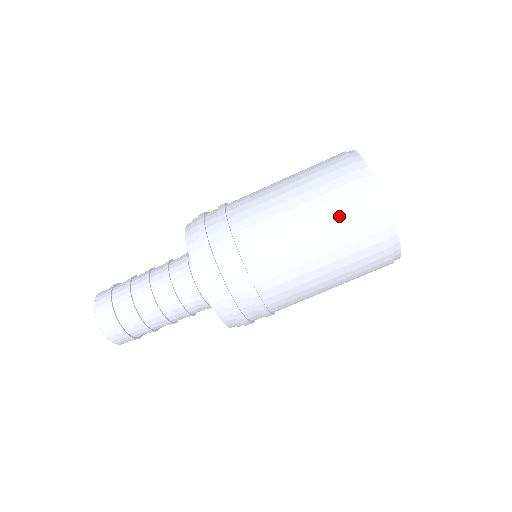
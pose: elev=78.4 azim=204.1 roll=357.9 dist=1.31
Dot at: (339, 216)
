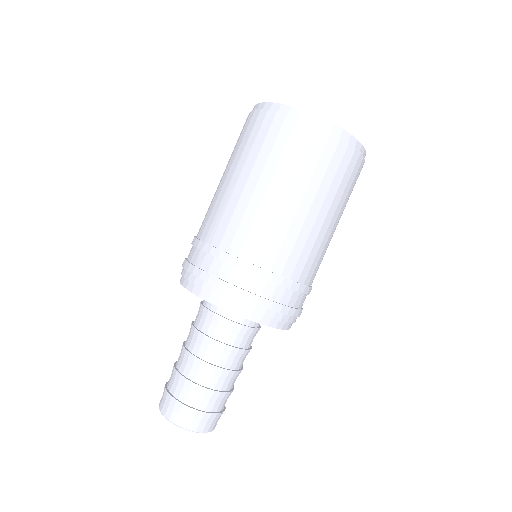
Dot at: (328, 176)
